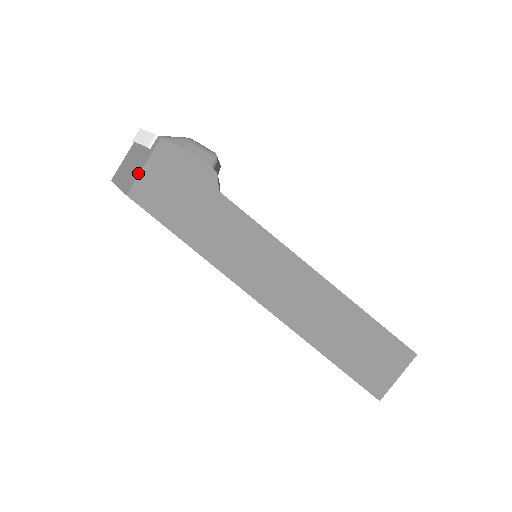
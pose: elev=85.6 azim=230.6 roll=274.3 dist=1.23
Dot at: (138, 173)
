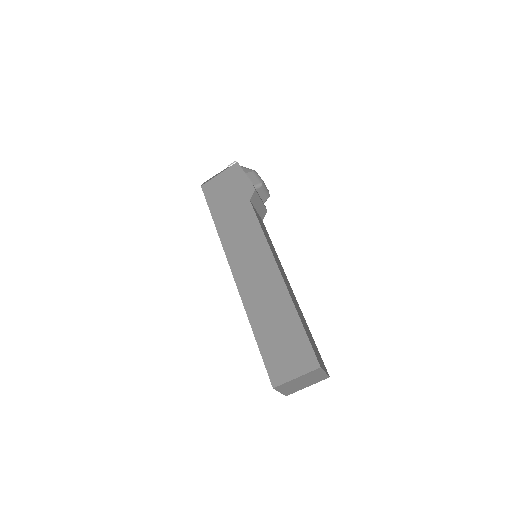
Dot at: (214, 177)
